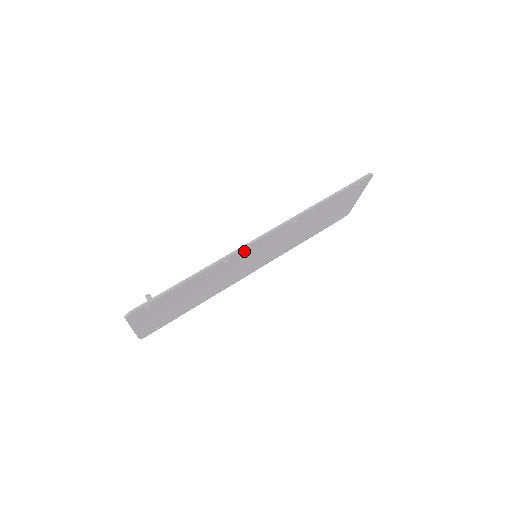
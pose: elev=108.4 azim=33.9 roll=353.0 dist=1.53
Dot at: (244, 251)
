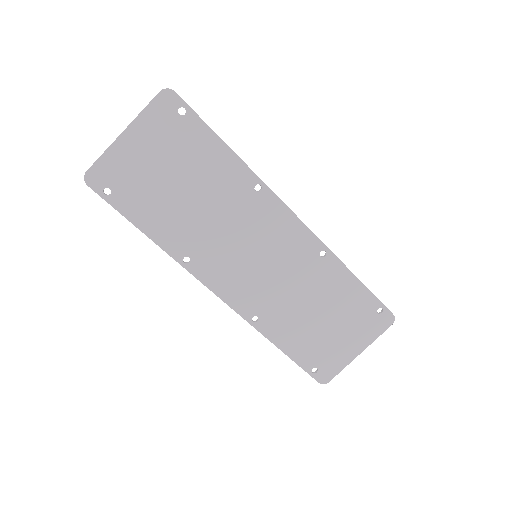
Dot at: (273, 209)
